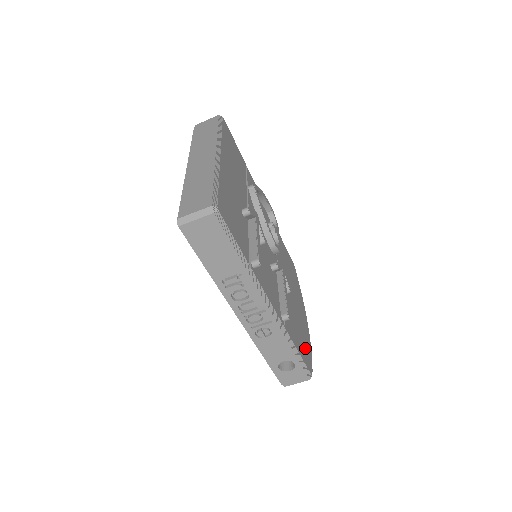
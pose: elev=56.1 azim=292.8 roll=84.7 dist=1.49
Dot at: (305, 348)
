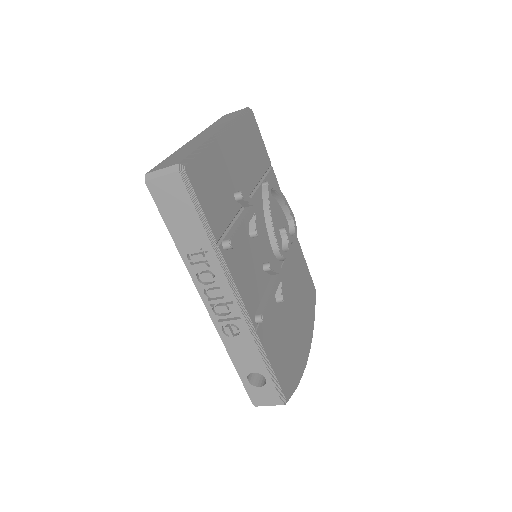
Dot at: (289, 369)
